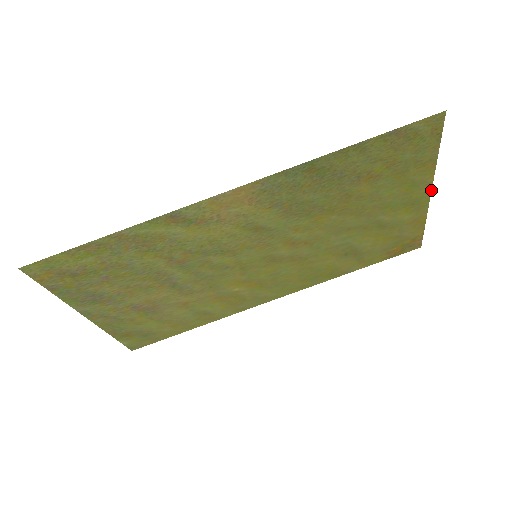
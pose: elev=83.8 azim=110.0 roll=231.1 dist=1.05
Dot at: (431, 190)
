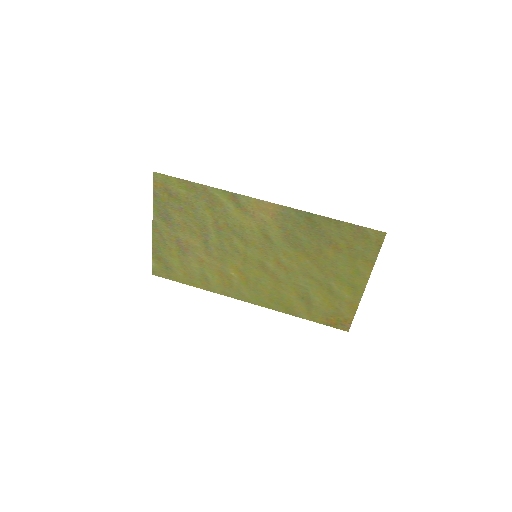
Dot at: occluded
